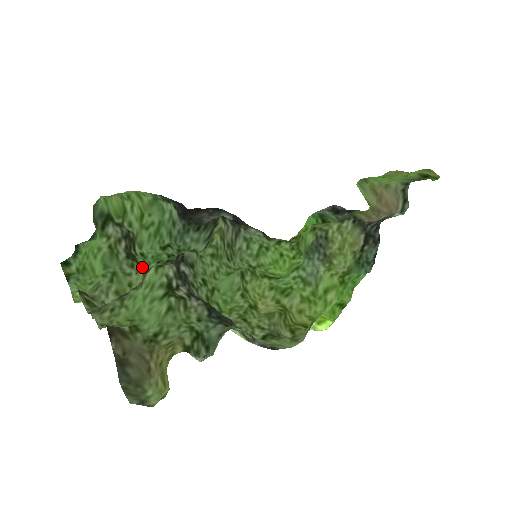
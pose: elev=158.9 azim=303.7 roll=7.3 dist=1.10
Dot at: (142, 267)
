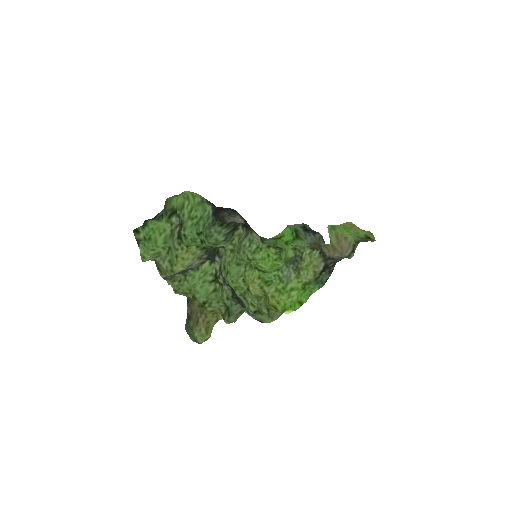
Dot at: (185, 246)
